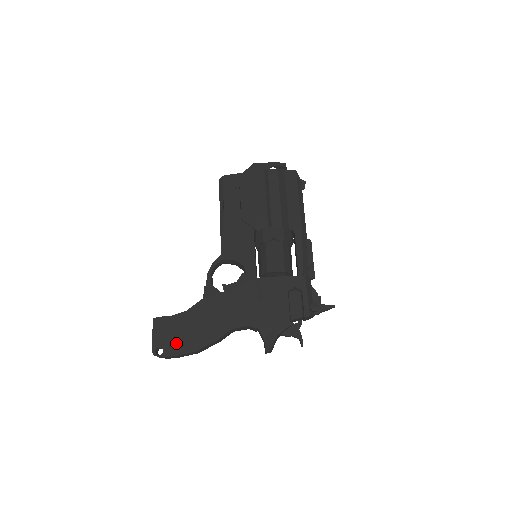
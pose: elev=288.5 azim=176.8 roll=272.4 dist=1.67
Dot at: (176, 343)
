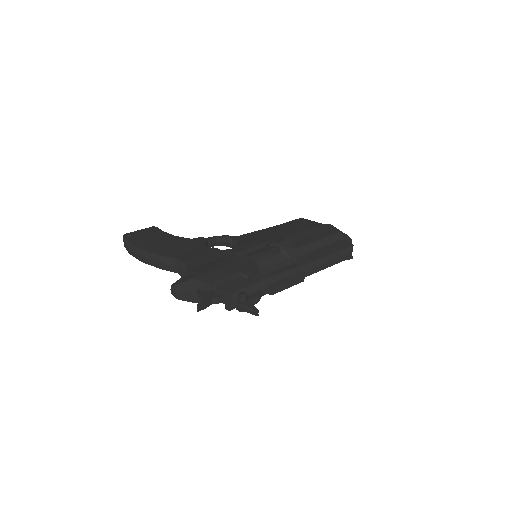
Dot at: (141, 239)
